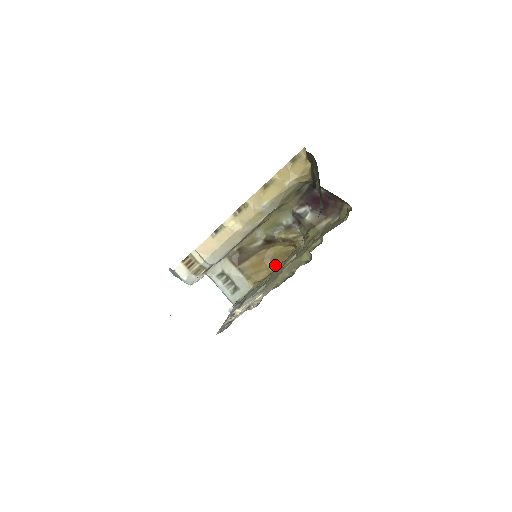
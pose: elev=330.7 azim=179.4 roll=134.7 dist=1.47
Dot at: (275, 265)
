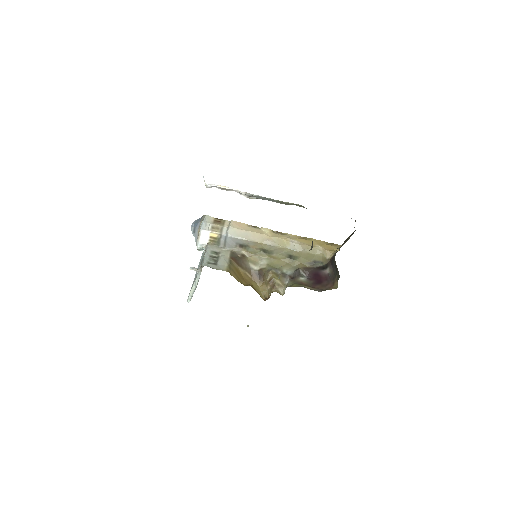
Dot at: (249, 285)
